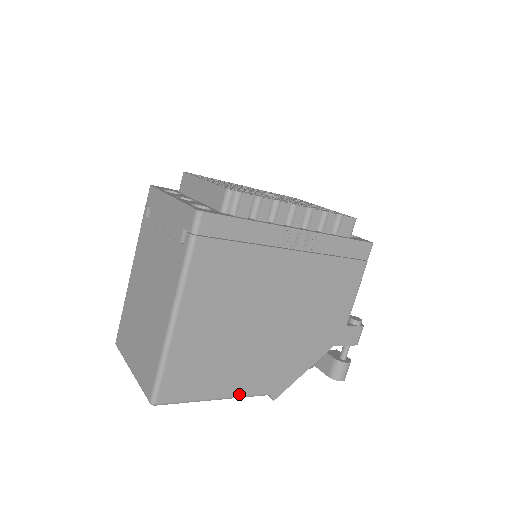
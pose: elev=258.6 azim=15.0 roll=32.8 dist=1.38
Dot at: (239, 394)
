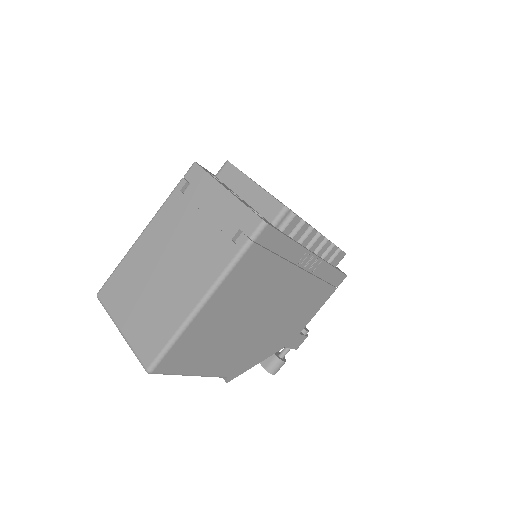
Dot at: (209, 374)
